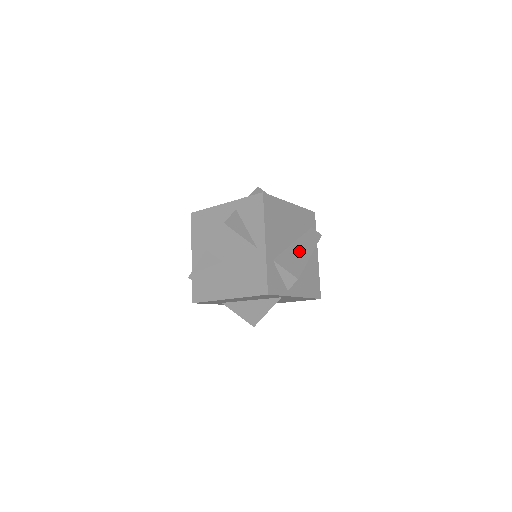
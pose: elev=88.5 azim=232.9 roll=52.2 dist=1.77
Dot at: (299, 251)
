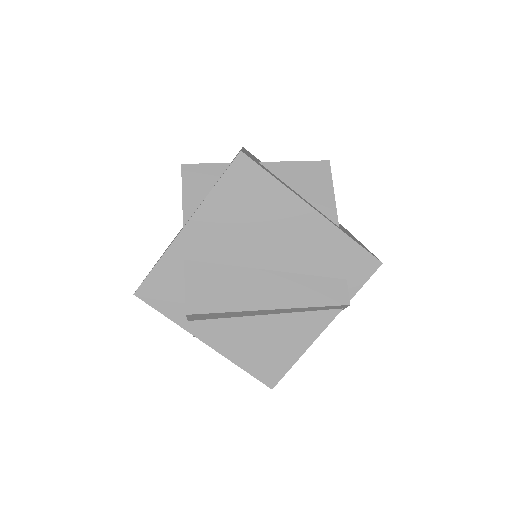
Dot at: (255, 287)
